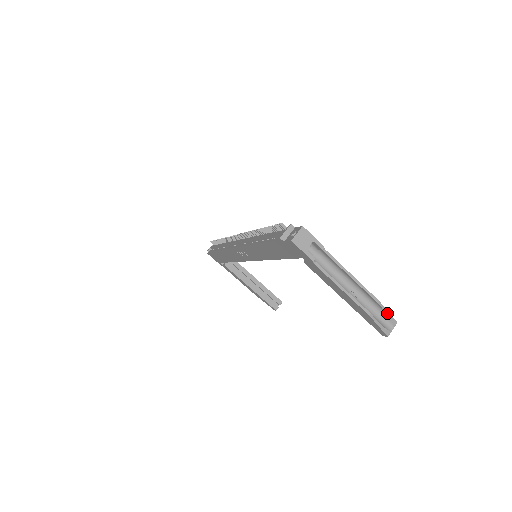
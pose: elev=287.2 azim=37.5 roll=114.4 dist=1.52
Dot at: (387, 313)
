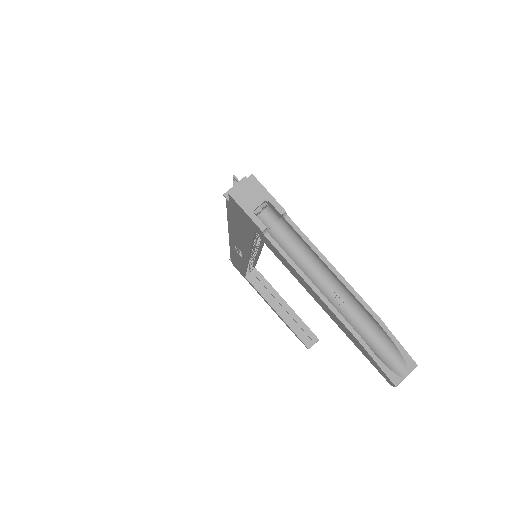
Dot at: (396, 343)
